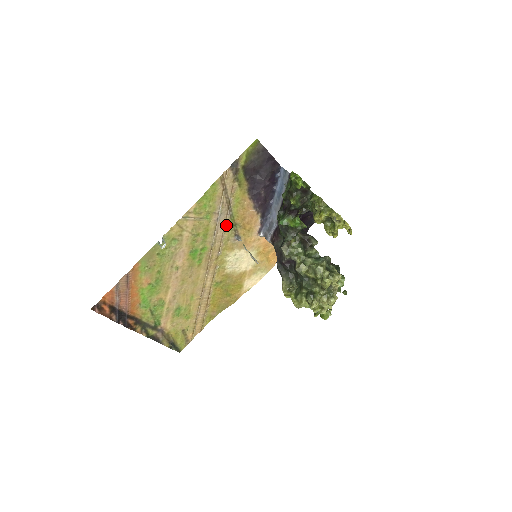
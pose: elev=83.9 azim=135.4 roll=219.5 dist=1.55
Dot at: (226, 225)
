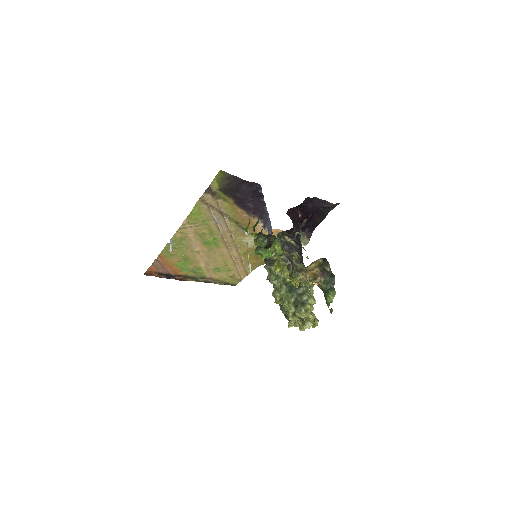
Dot at: (228, 224)
